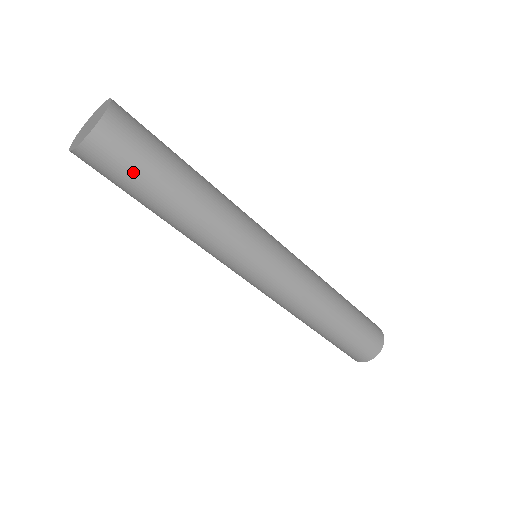
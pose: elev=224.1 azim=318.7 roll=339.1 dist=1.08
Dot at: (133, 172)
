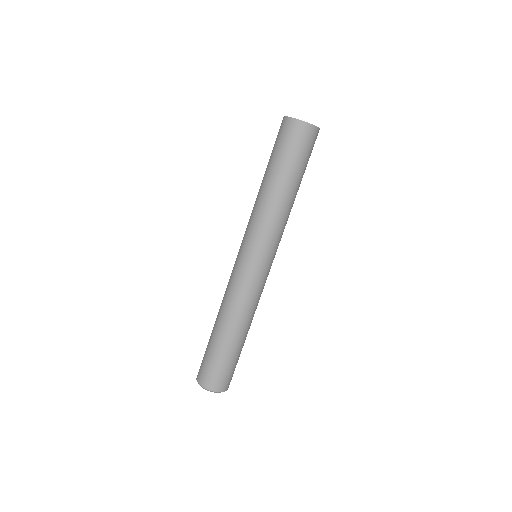
Dot at: (299, 155)
